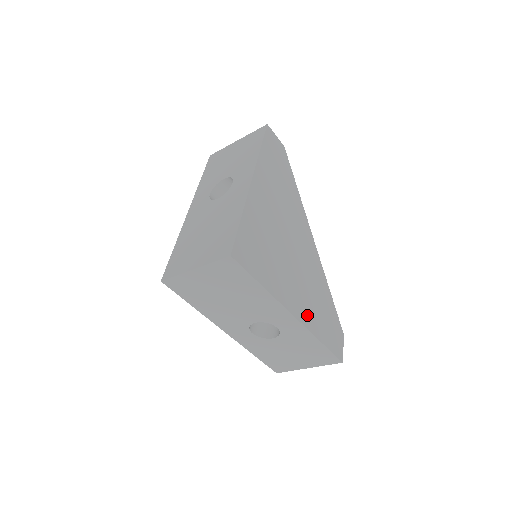
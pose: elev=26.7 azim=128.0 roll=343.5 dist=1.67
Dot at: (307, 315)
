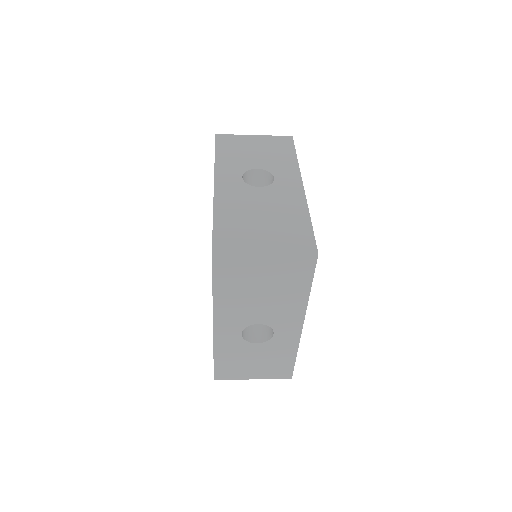
Dot at: occluded
